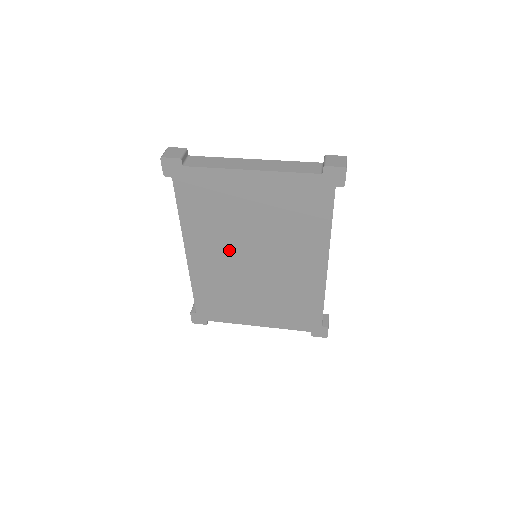
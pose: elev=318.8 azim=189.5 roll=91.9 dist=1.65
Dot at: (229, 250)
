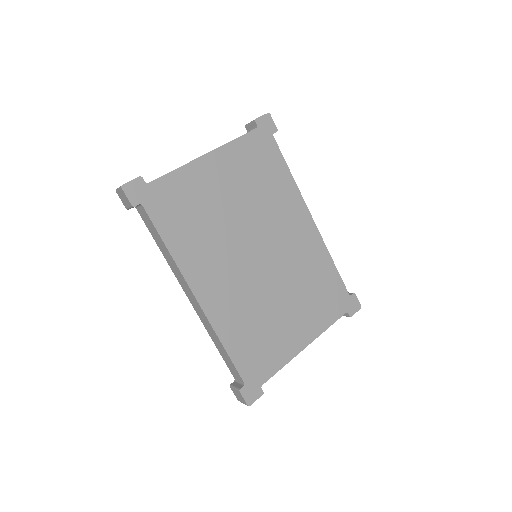
Dot at: (232, 261)
